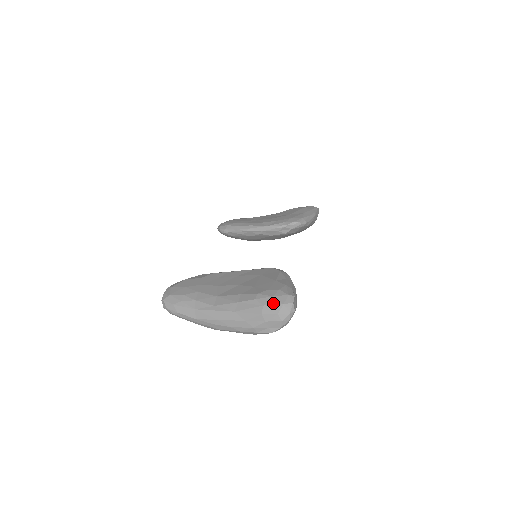
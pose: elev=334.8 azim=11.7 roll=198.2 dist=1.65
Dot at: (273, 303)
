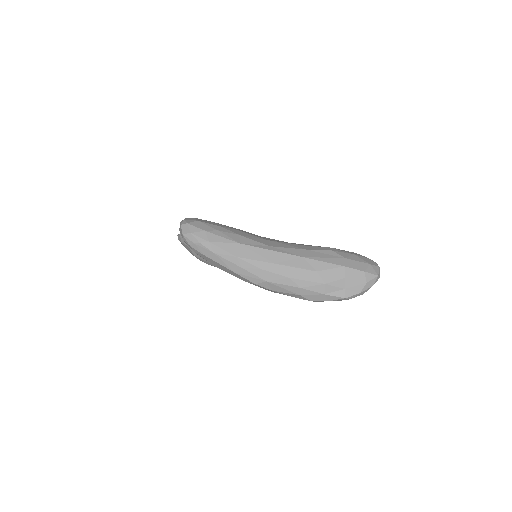
Dot at: (357, 259)
